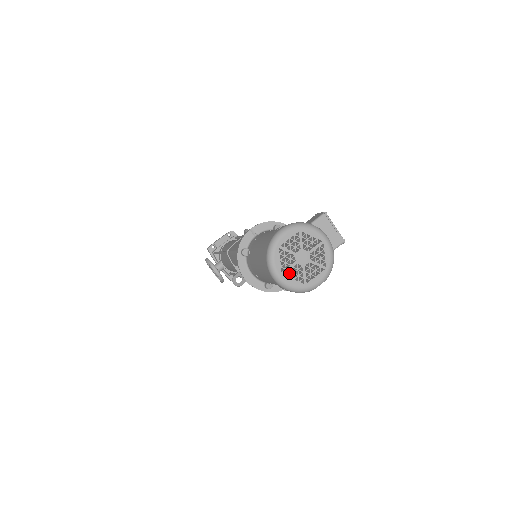
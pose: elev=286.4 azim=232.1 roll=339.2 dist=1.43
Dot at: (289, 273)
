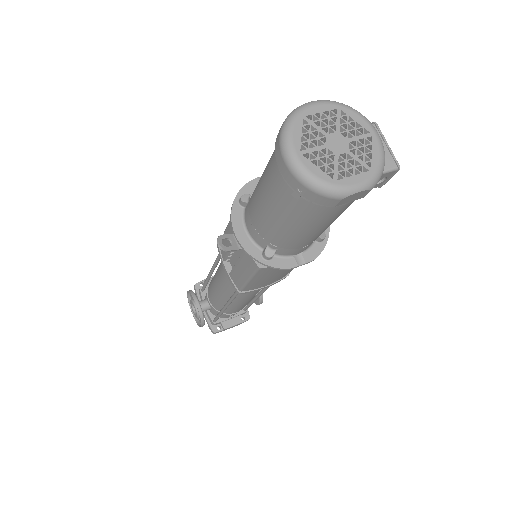
Dot at: (311, 163)
